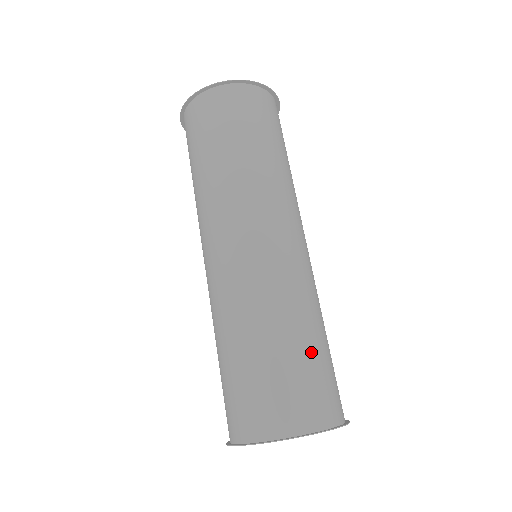
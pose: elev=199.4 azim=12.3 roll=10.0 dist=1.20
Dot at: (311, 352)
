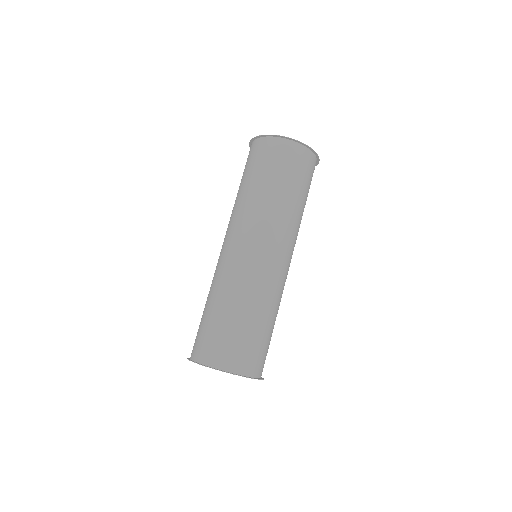
Dot at: (270, 334)
